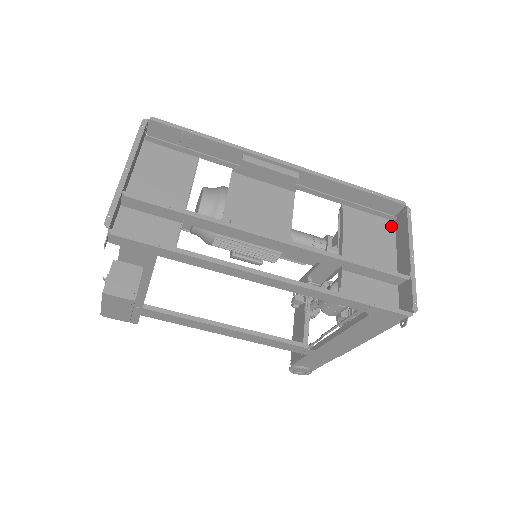
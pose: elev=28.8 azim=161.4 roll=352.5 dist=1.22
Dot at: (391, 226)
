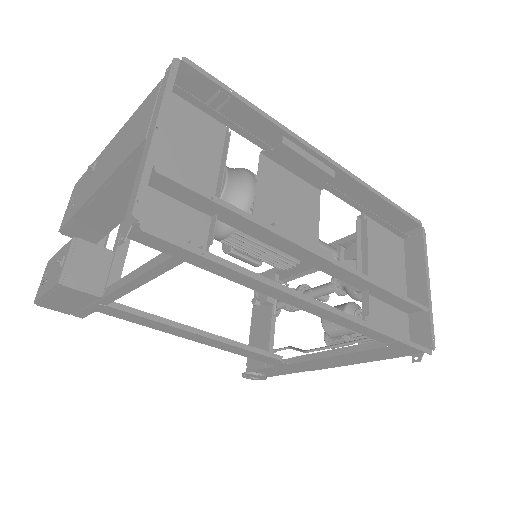
Dot at: (401, 244)
